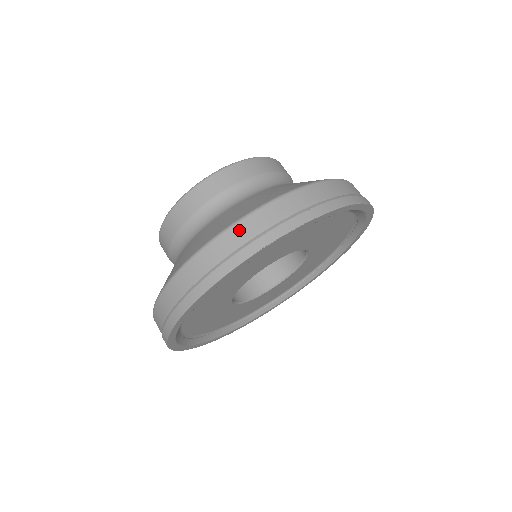
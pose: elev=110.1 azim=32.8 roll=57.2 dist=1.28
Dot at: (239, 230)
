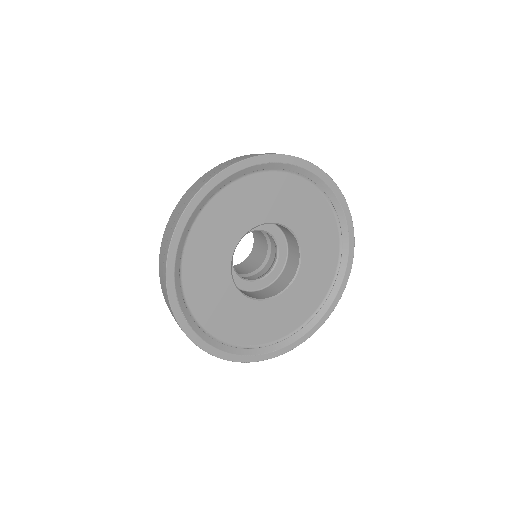
Dot at: (247, 156)
